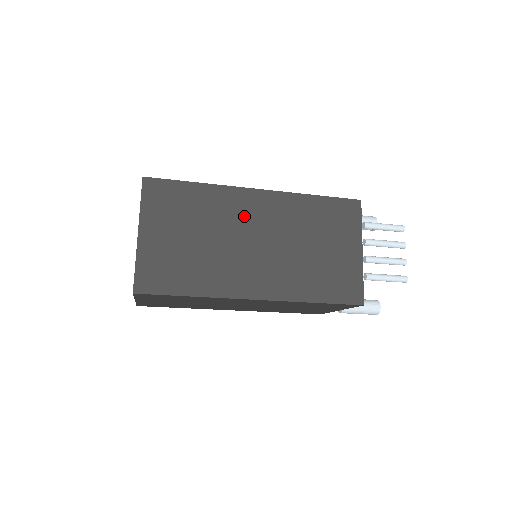
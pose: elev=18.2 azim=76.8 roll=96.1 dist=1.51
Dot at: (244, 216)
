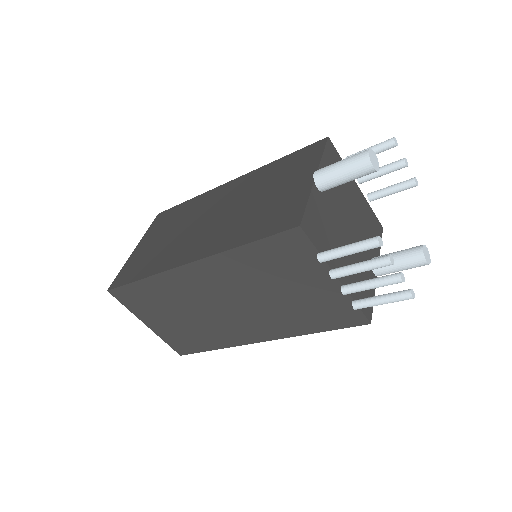
Dot at: (197, 290)
